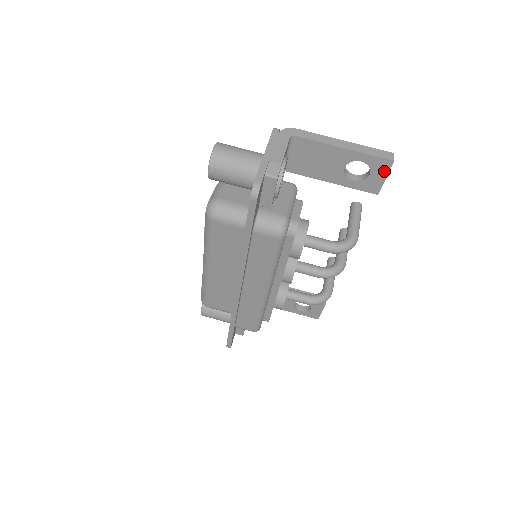
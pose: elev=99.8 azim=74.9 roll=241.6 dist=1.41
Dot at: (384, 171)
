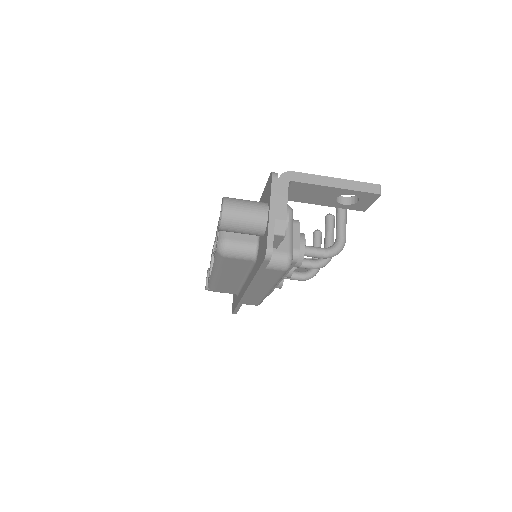
Dot at: (371, 200)
